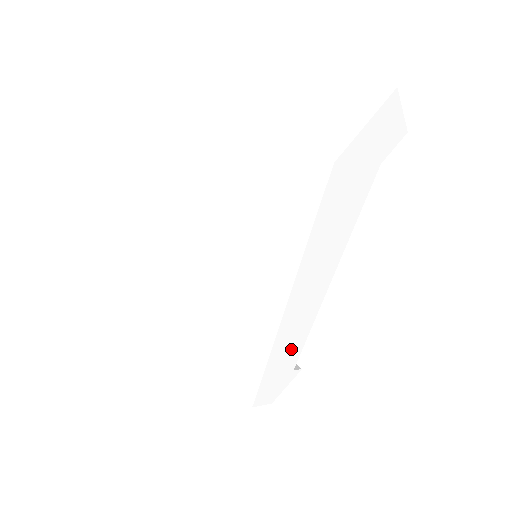
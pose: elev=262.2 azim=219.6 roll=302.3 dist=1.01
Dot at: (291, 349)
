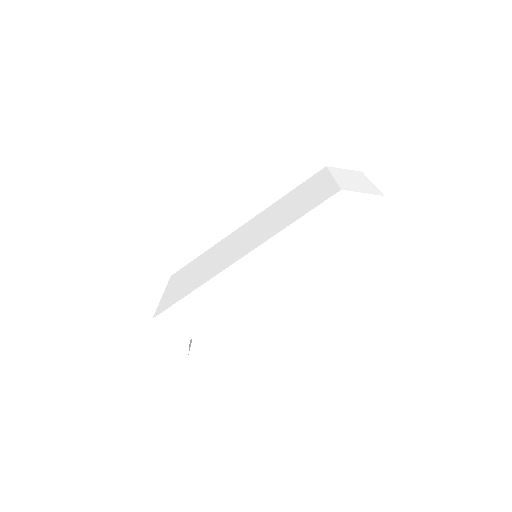
Dot at: (213, 306)
